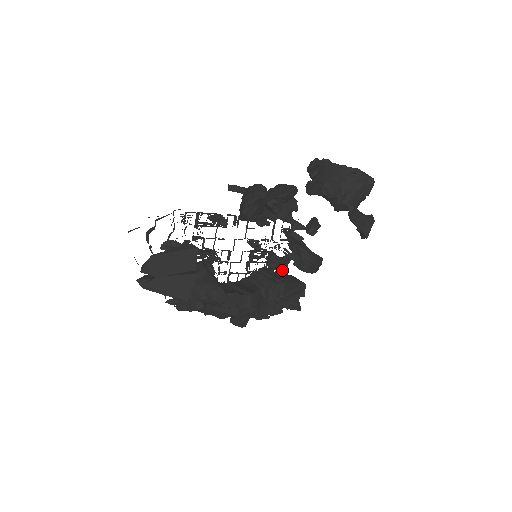
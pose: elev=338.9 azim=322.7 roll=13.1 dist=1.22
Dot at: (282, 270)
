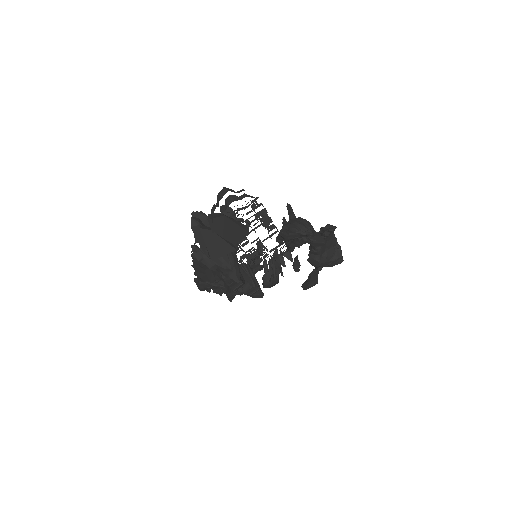
Dot at: occluded
